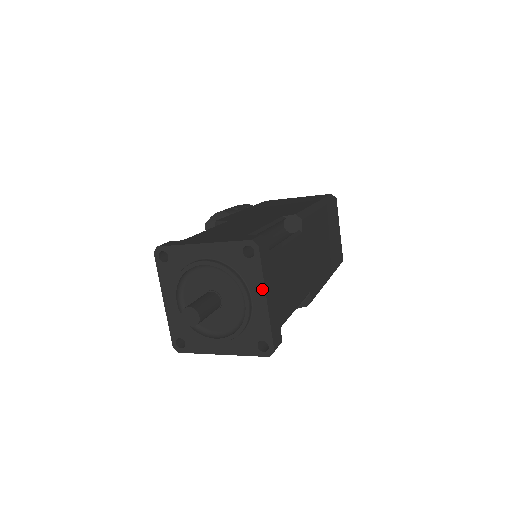
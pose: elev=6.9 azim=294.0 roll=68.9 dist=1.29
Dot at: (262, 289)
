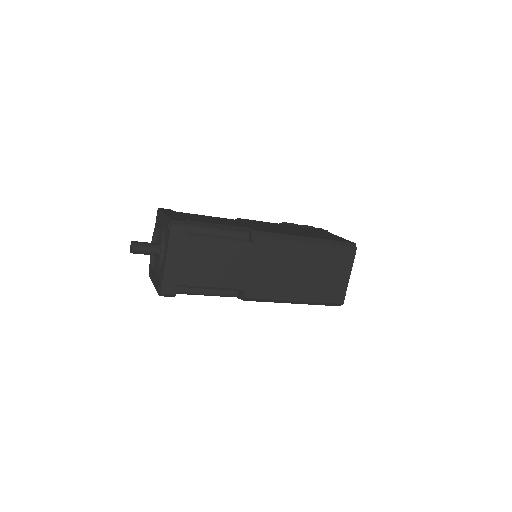
Dot at: (166, 252)
